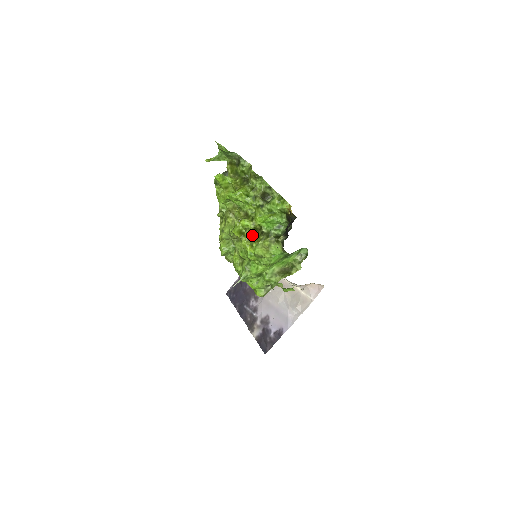
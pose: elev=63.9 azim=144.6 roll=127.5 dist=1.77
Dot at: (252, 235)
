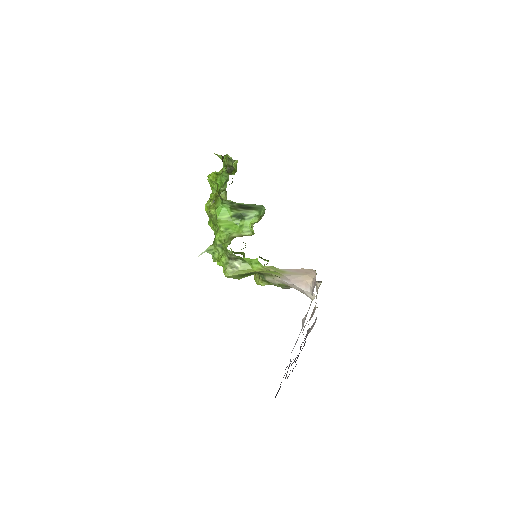
Dot at: occluded
